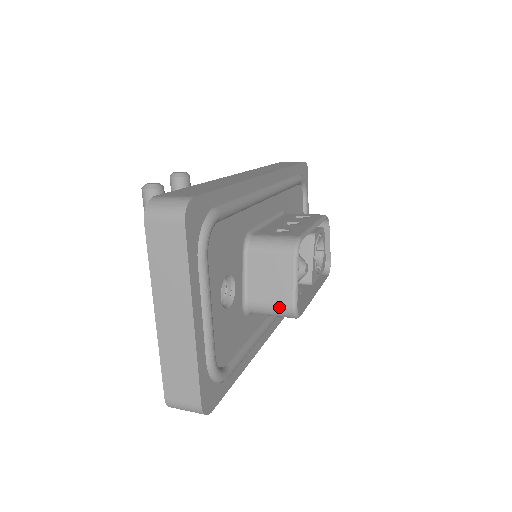
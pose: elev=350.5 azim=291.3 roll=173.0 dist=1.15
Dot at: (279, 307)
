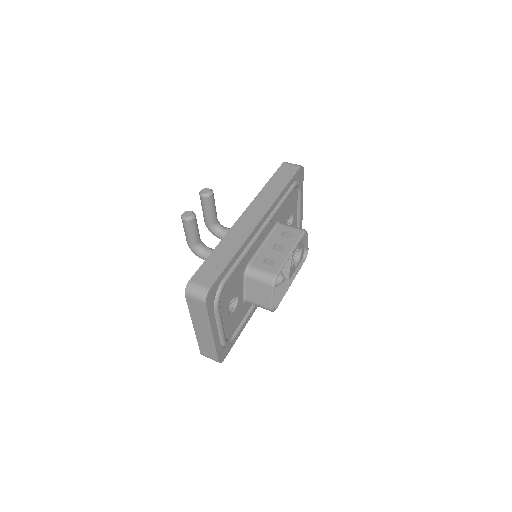
Dot at: (263, 307)
